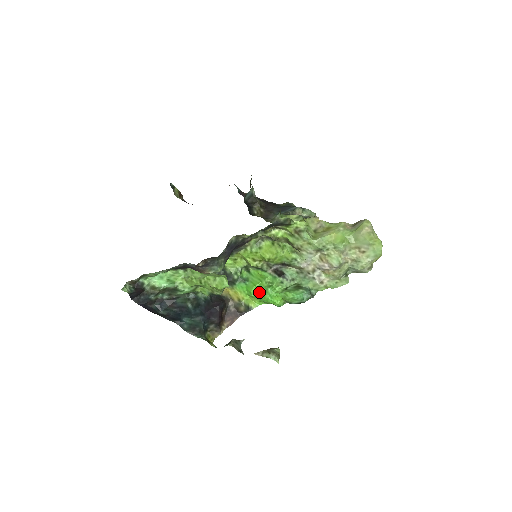
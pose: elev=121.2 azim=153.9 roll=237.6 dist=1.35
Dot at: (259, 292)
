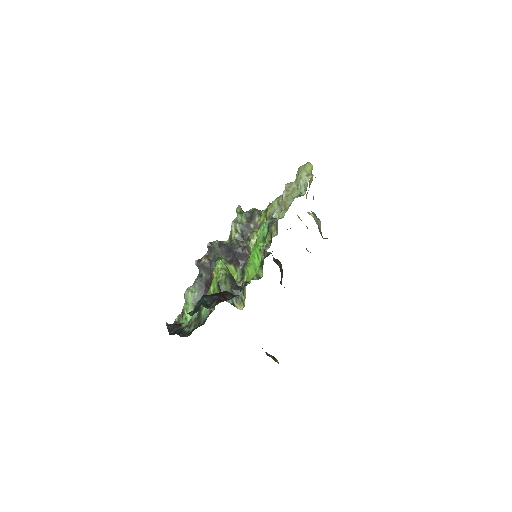
Dot at: occluded
